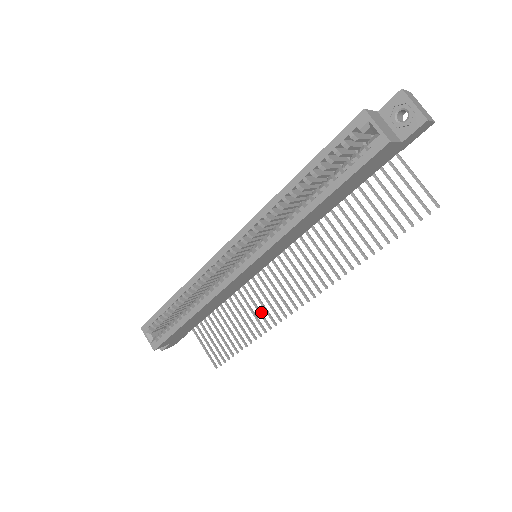
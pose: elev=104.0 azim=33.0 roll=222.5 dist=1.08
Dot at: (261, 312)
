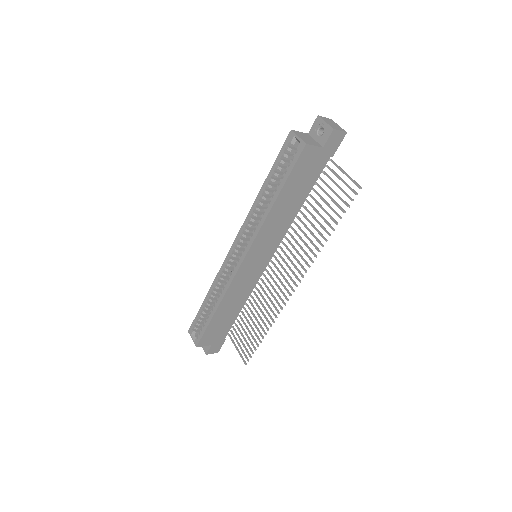
Dot at: occluded
